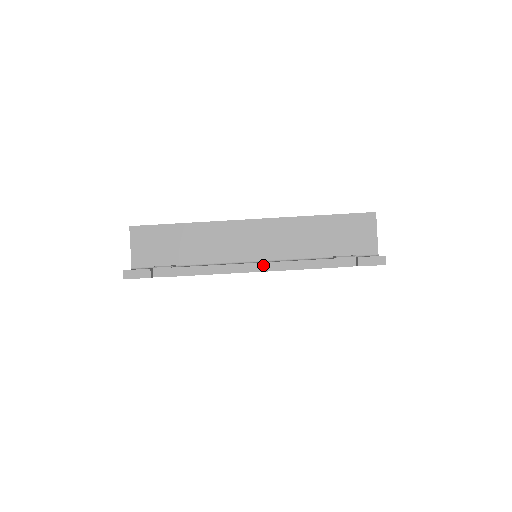
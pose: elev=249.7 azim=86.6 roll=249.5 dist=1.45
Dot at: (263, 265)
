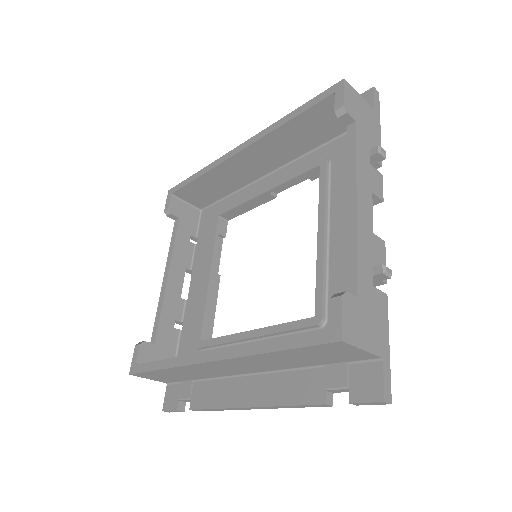
Dot at: (257, 408)
